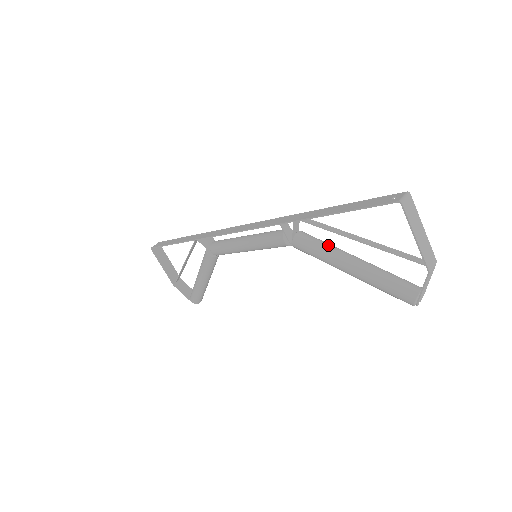
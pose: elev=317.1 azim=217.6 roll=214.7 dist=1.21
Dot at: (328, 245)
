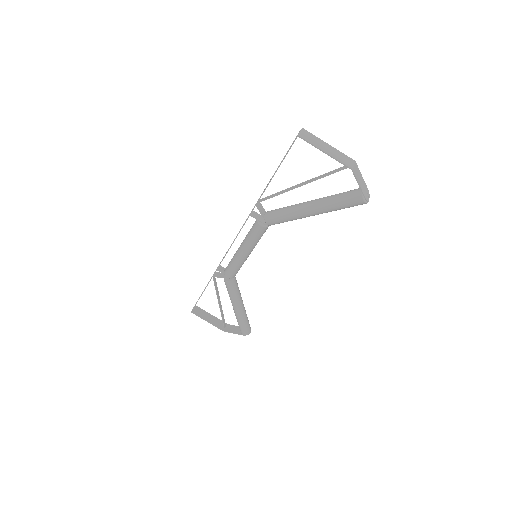
Dot at: (289, 206)
